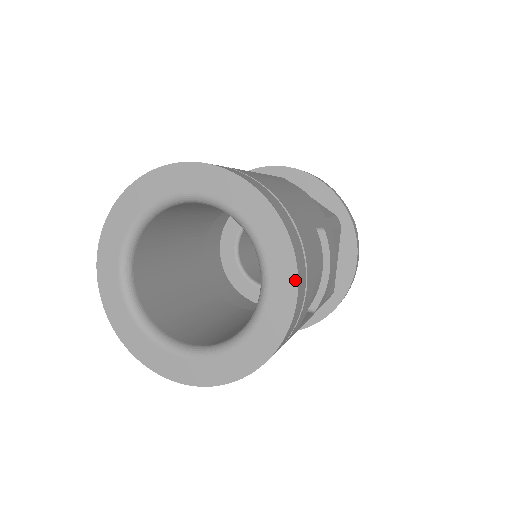
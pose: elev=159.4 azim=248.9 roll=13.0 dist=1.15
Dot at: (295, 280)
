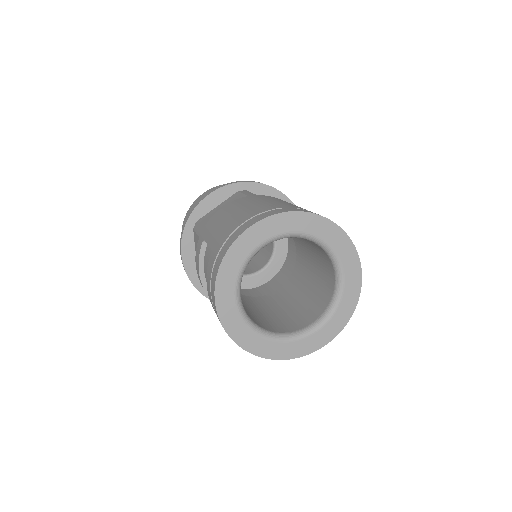
Dot at: (360, 269)
